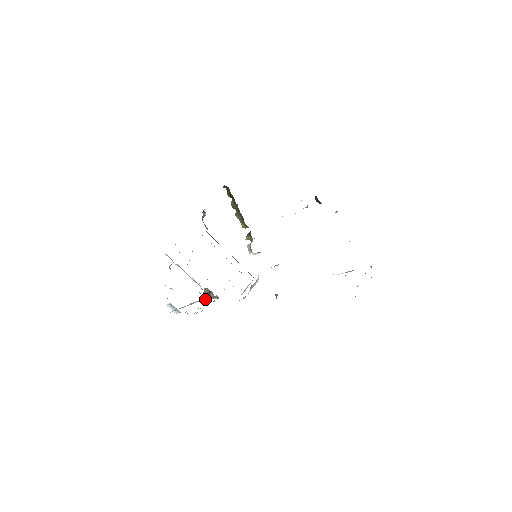
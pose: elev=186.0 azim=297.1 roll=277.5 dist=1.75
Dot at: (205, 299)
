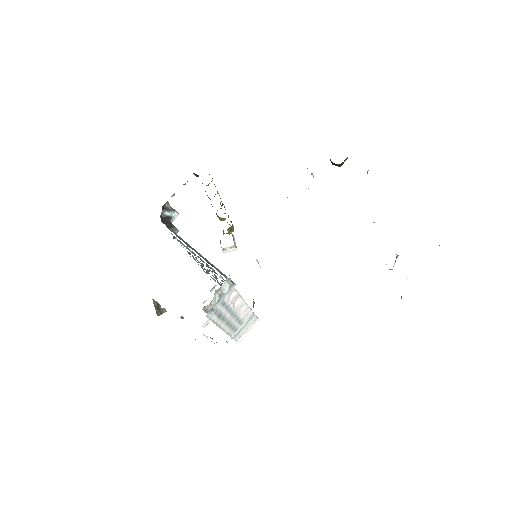
Dot at: (159, 314)
